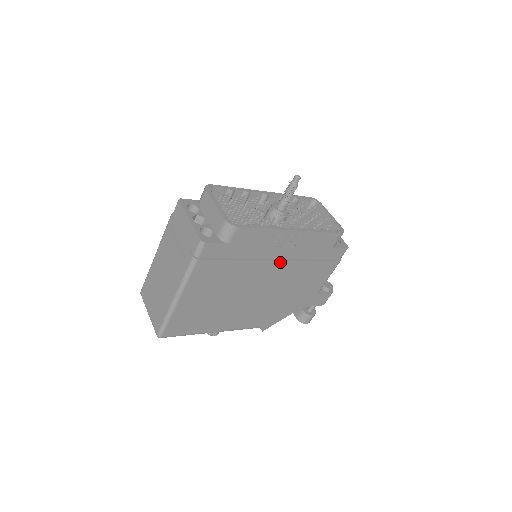
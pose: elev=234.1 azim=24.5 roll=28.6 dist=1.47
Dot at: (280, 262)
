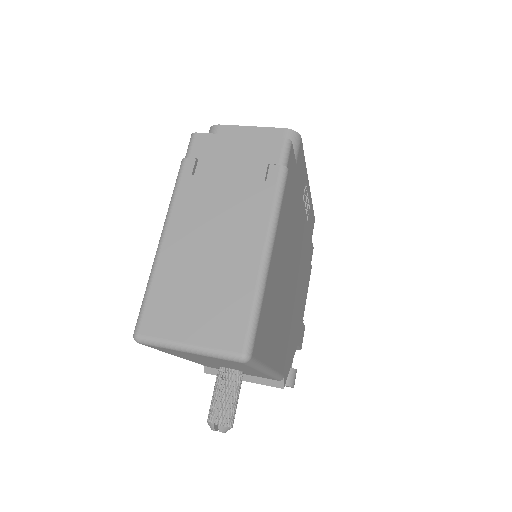
Dot at: (302, 236)
